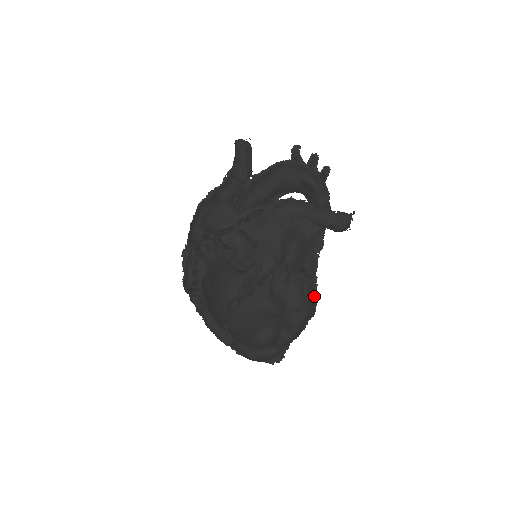
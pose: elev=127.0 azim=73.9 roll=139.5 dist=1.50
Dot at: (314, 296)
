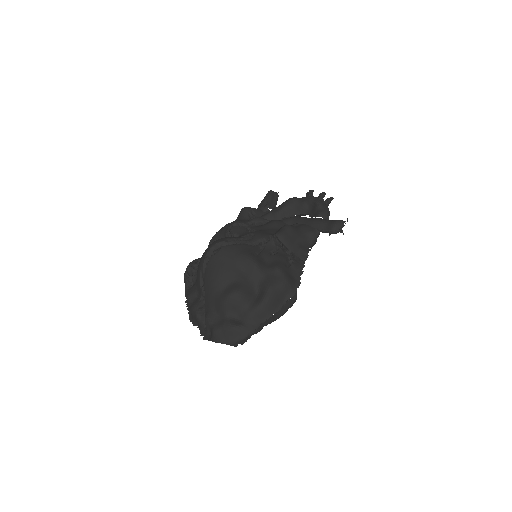
Dot at: (298, 279)
